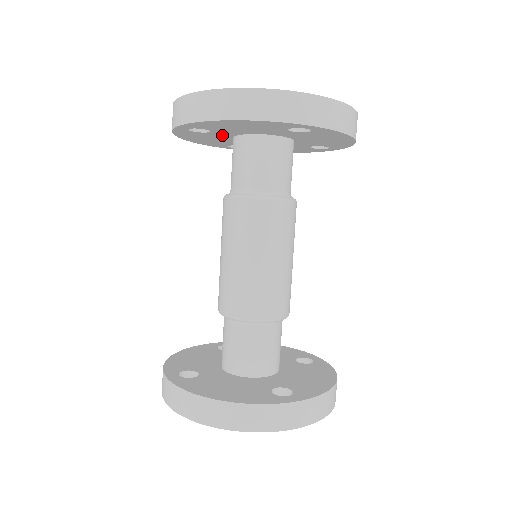
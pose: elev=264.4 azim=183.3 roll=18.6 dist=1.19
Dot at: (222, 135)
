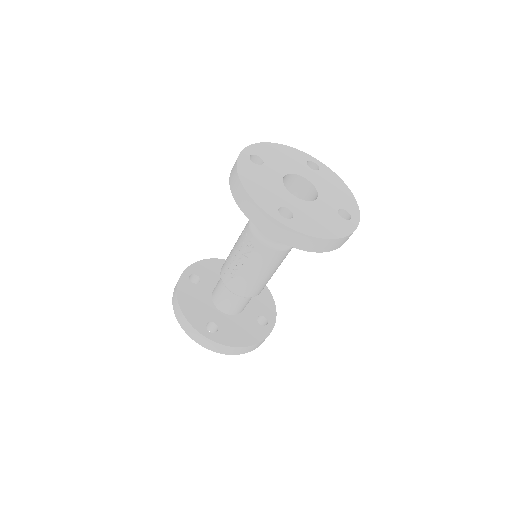
Dot at: occluded
